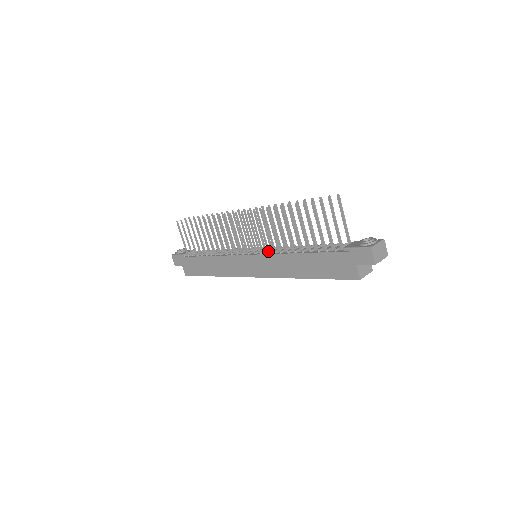
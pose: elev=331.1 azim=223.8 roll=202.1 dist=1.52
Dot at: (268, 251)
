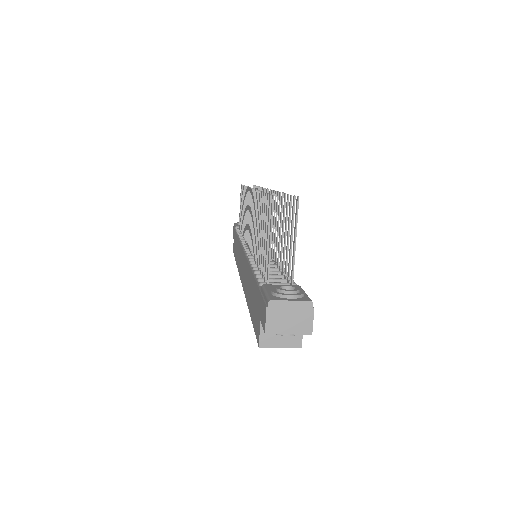
Dot at: occluded
